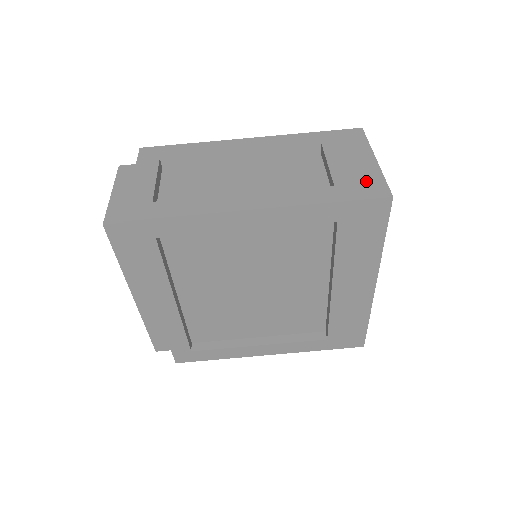
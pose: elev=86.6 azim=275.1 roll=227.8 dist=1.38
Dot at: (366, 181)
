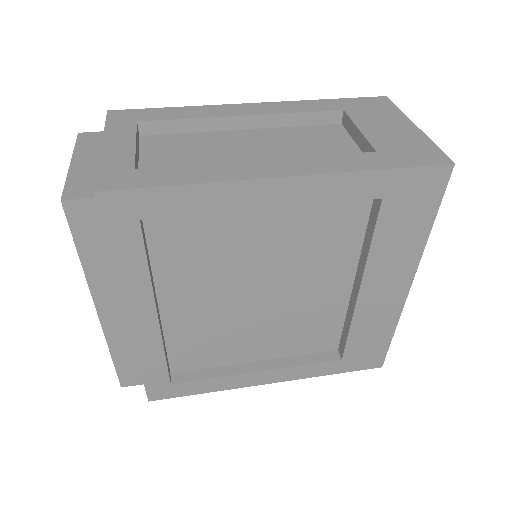
Dot at: (414, 147)
